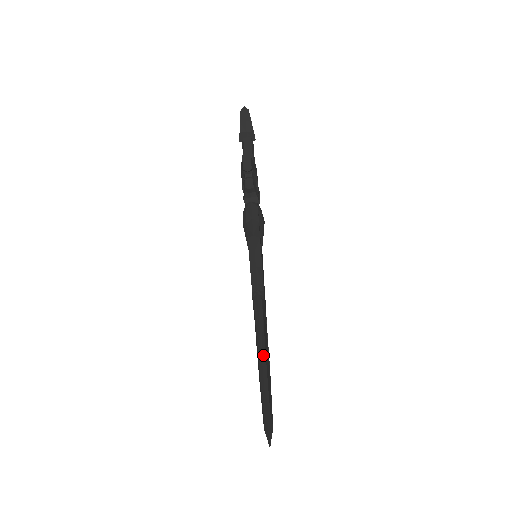
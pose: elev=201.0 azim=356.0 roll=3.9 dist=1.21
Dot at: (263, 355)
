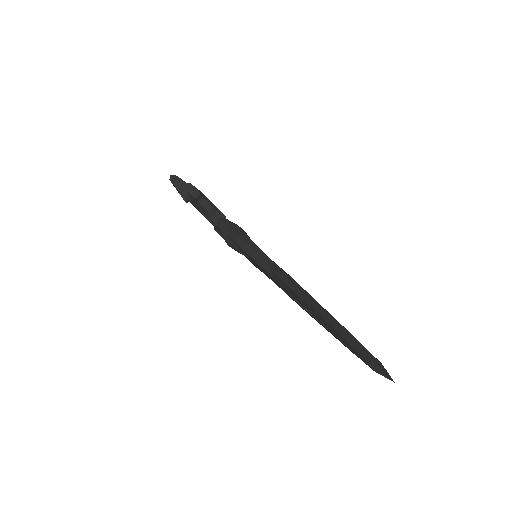
Dot at: (316, 303)
